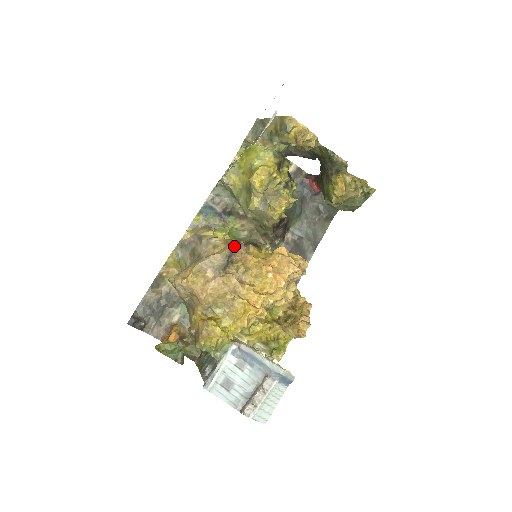
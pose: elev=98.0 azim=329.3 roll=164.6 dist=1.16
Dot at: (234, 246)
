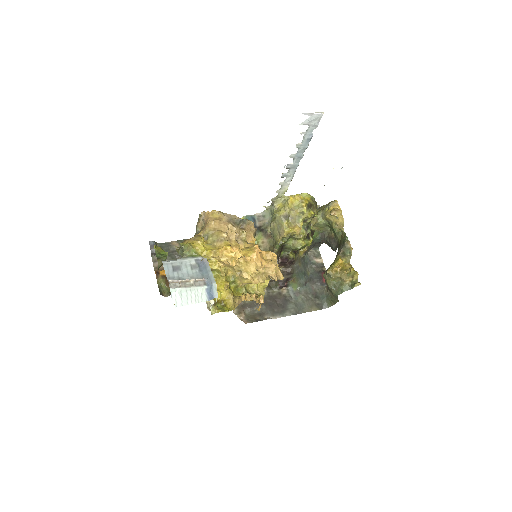
Dot at: occluded
